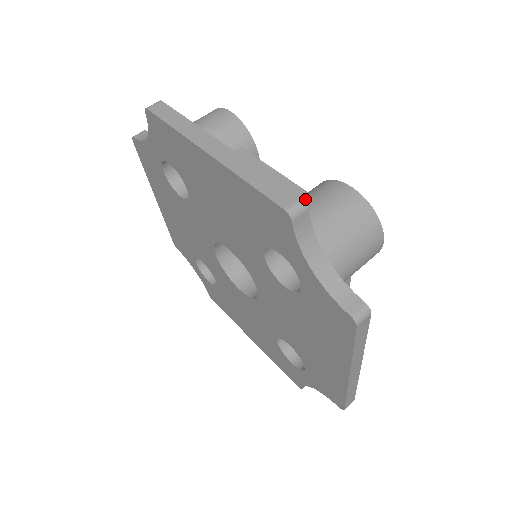
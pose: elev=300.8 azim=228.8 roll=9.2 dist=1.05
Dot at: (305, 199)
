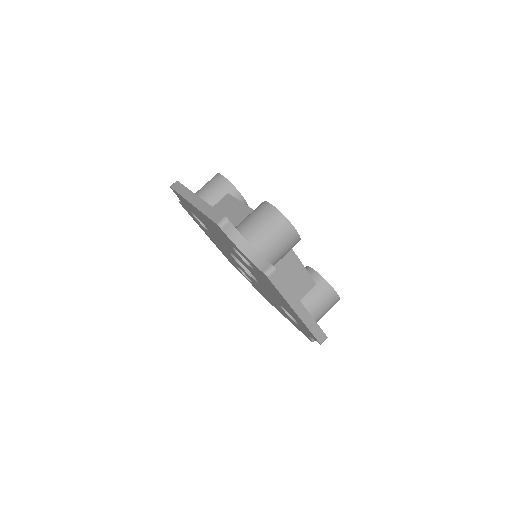
Dot at: (248, 216)
